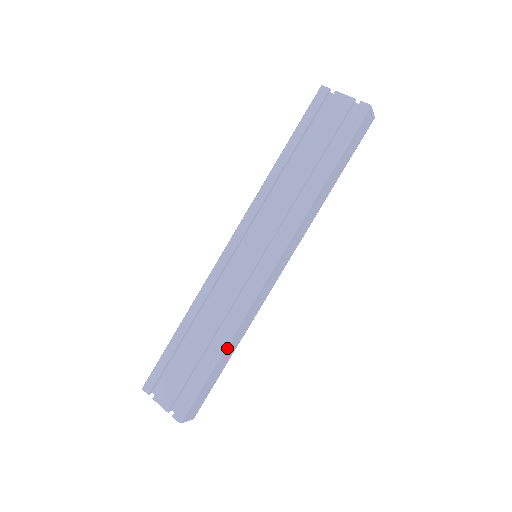
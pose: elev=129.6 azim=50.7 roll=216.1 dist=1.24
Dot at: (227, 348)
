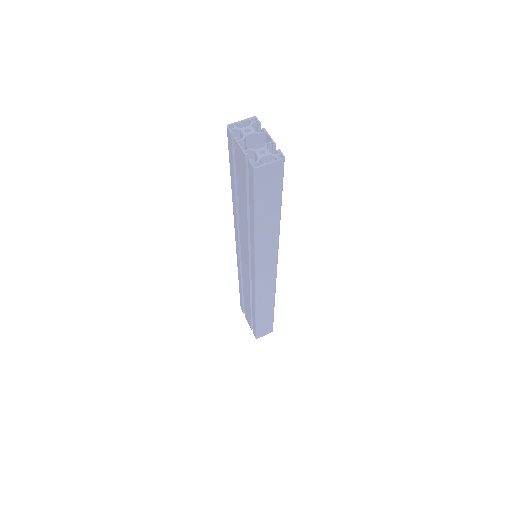
Dot at: (259, 312)
